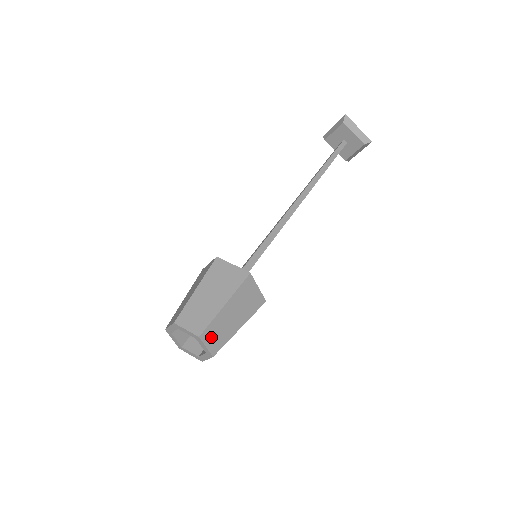
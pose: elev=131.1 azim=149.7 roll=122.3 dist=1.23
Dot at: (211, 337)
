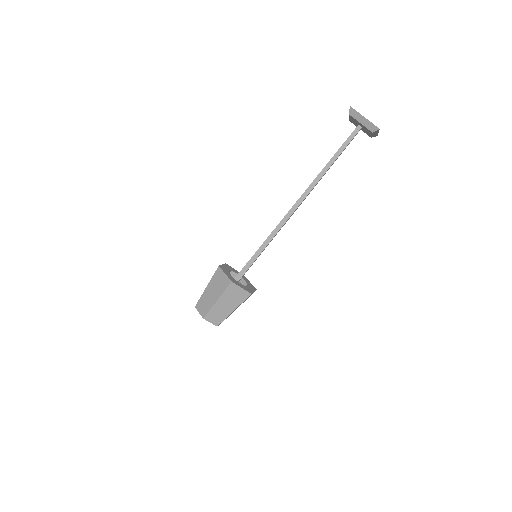
Dot at: (212, 318)
